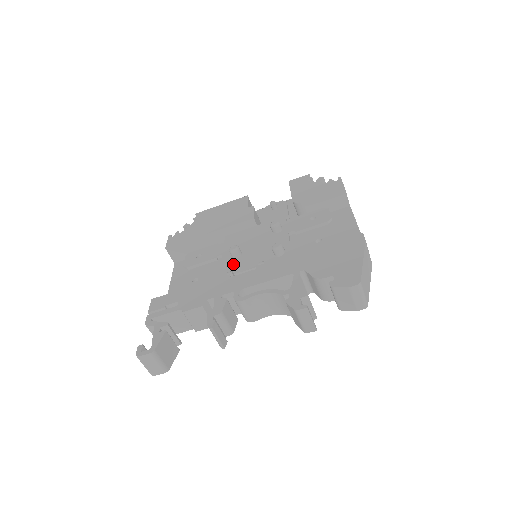
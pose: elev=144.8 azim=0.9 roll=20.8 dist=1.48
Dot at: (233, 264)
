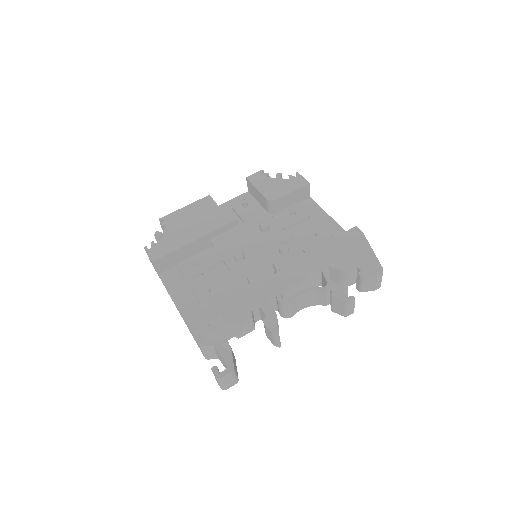
Dot at: (243, 268)
